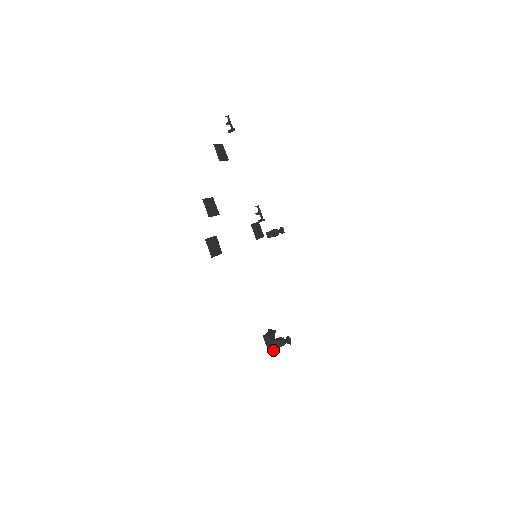
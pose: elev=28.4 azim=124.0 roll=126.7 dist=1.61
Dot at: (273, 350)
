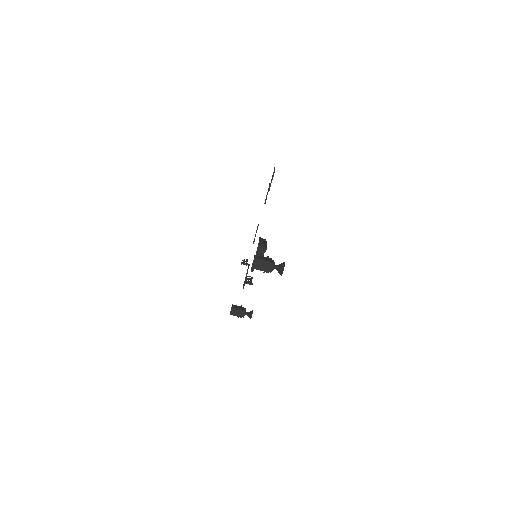
Dot at: (266, 247)
